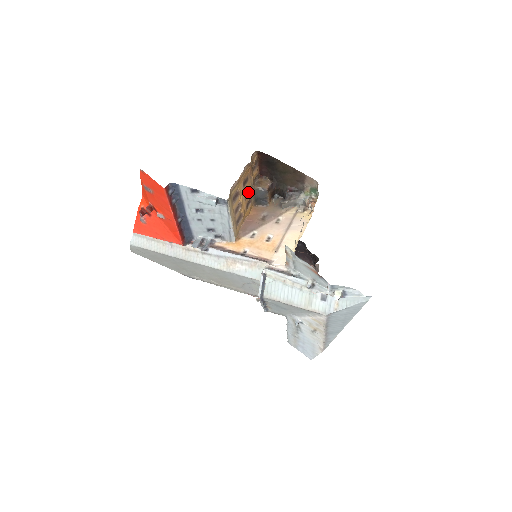
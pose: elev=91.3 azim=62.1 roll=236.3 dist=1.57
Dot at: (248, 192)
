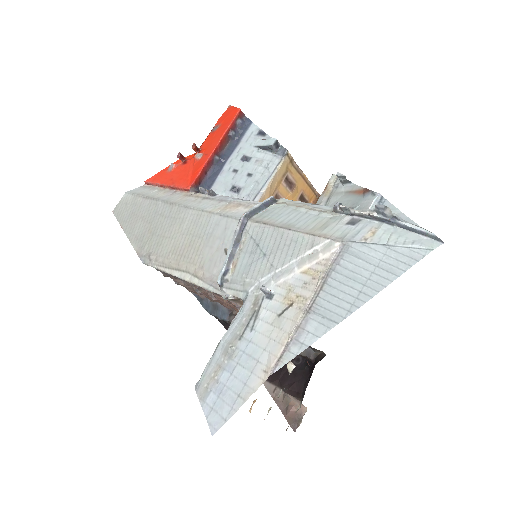
Dot at: occluded
